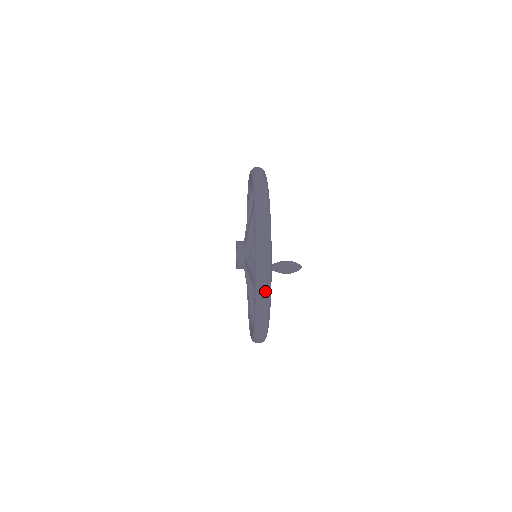
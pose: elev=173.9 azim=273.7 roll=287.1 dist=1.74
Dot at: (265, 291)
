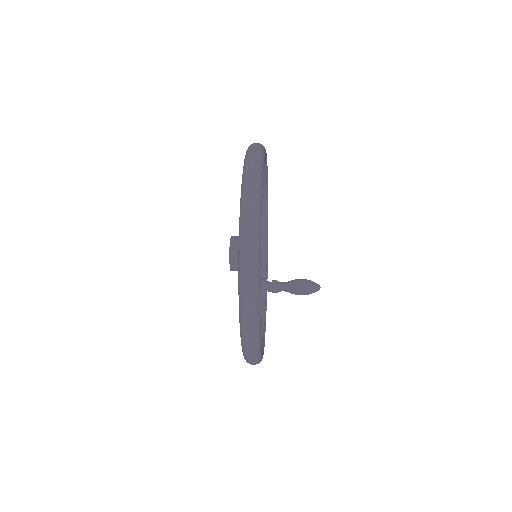
Dot at: (250, 269)
